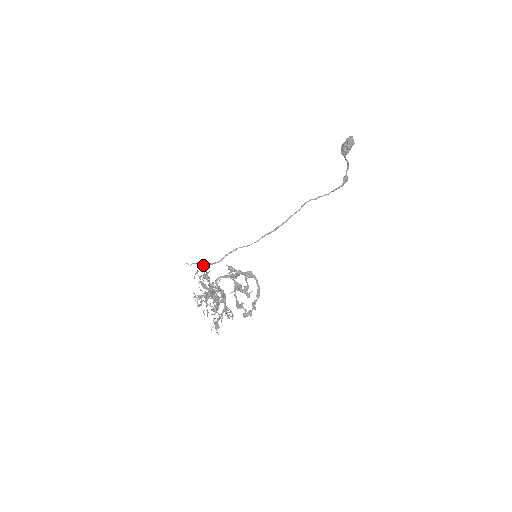
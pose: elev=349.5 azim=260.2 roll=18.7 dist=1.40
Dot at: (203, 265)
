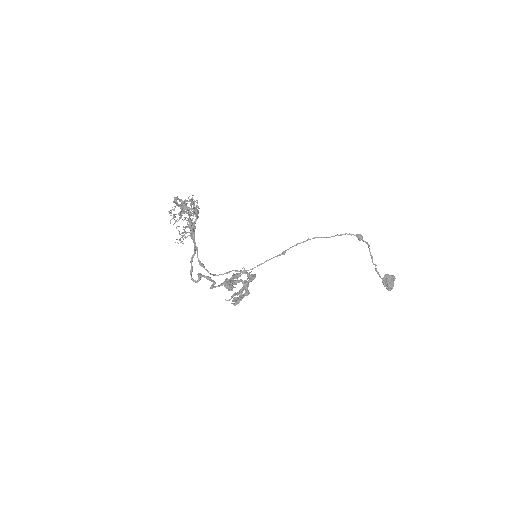
Dot at: occluded
